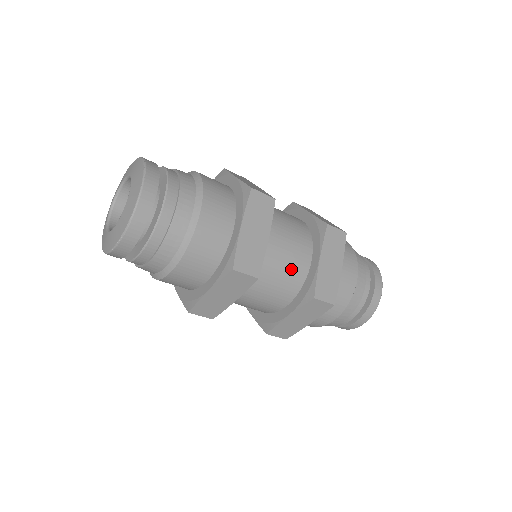
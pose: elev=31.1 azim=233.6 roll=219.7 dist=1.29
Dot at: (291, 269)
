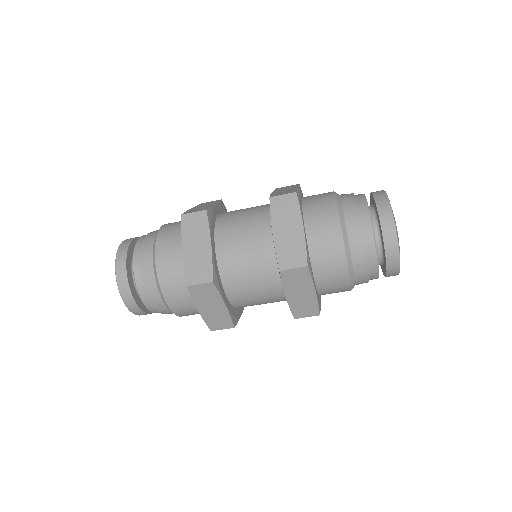
Dot at: (253, 212)
